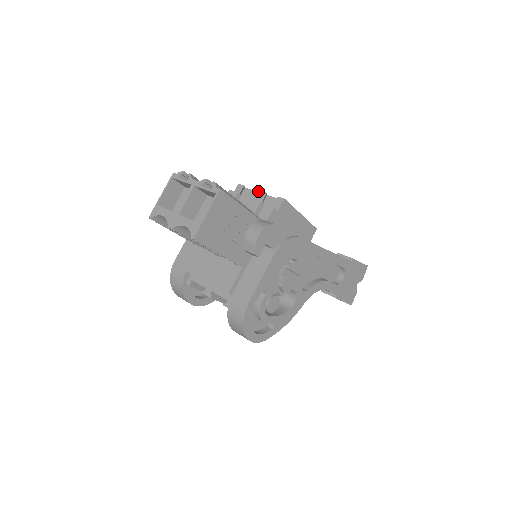
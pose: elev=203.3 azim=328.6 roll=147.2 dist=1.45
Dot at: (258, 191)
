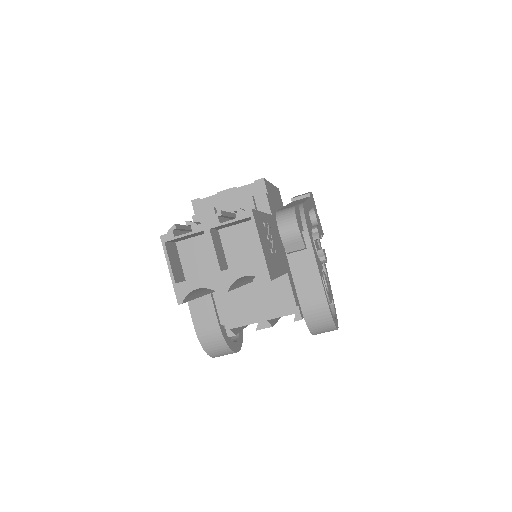
Dot at: (224, 192)
